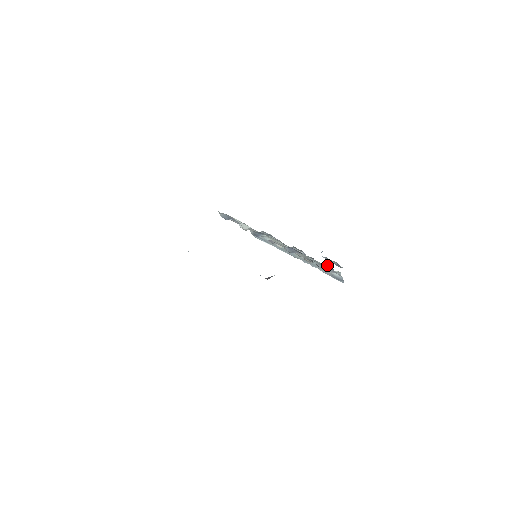
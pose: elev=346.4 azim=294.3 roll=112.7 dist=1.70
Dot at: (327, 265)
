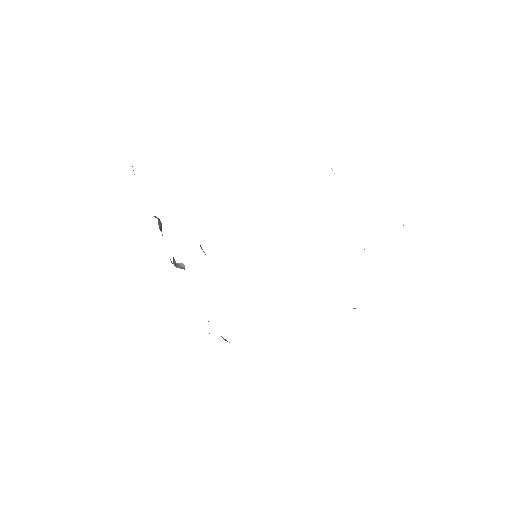
Dot at: occluded
